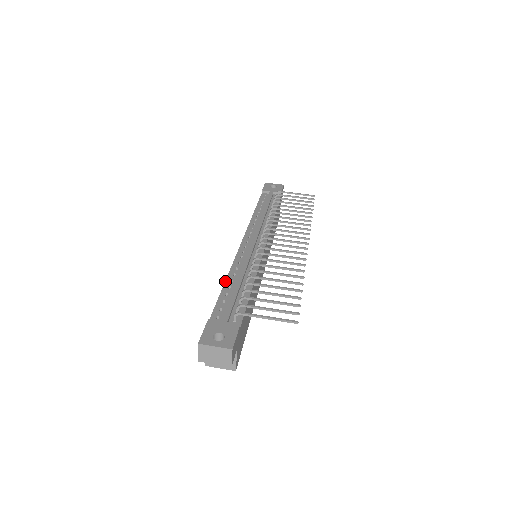
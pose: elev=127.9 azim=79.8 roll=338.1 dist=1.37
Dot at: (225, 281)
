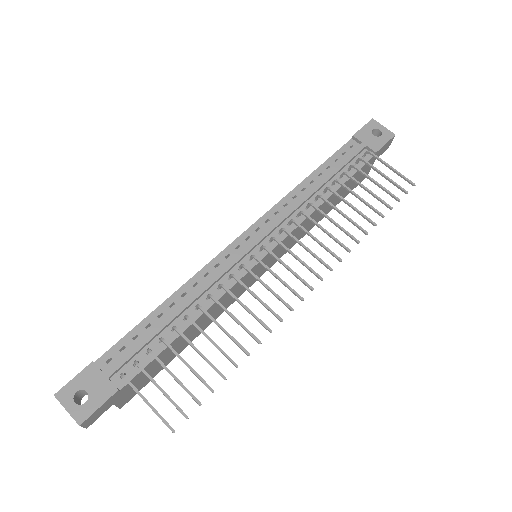
Dot at: (164, 301)
